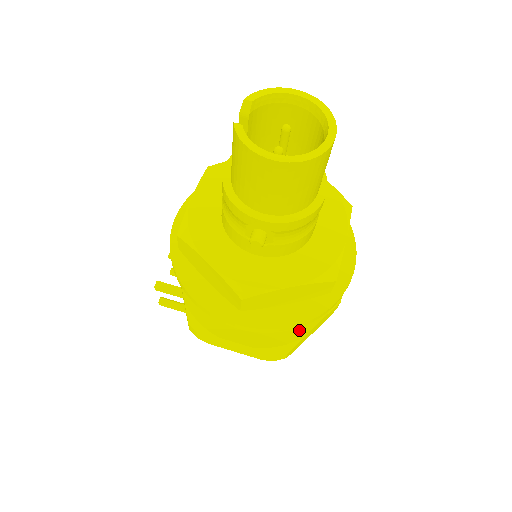
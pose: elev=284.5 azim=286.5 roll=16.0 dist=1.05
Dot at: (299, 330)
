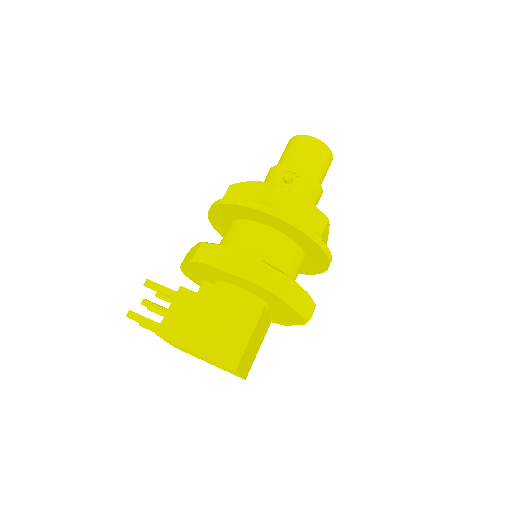
Dot at: occluded
